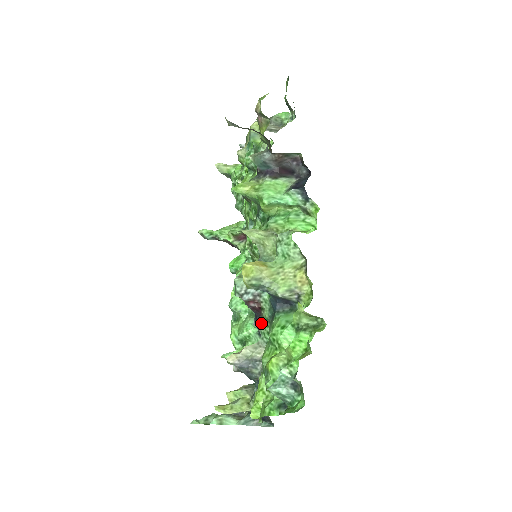
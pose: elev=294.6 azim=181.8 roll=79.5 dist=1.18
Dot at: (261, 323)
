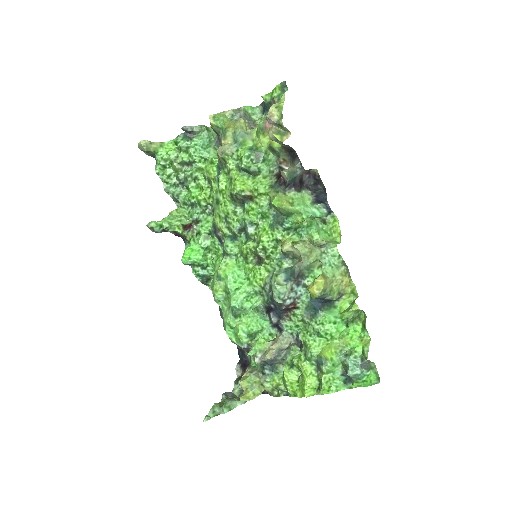
Dot at: (287, 318)
